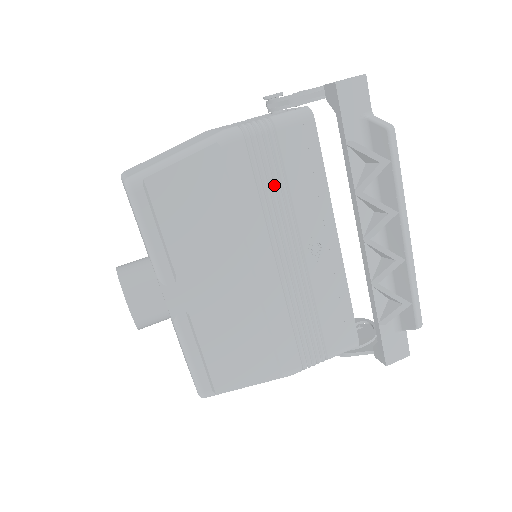
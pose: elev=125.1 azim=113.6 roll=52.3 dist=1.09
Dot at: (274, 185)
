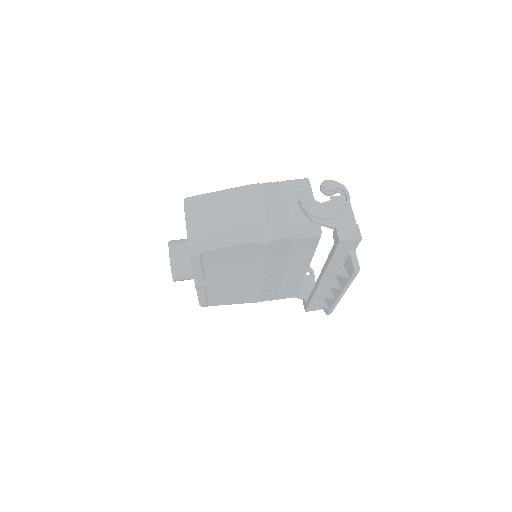
Dot at: (280, 255)
